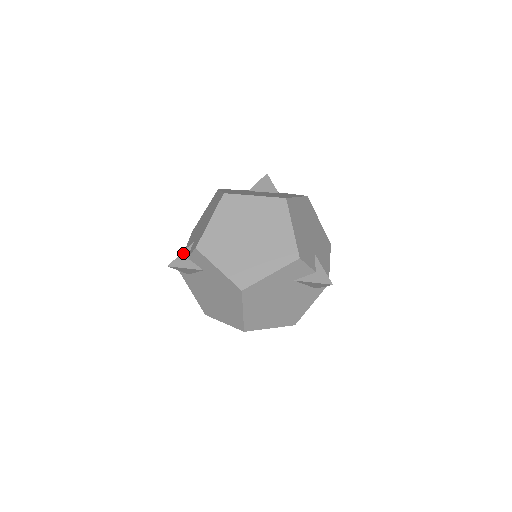
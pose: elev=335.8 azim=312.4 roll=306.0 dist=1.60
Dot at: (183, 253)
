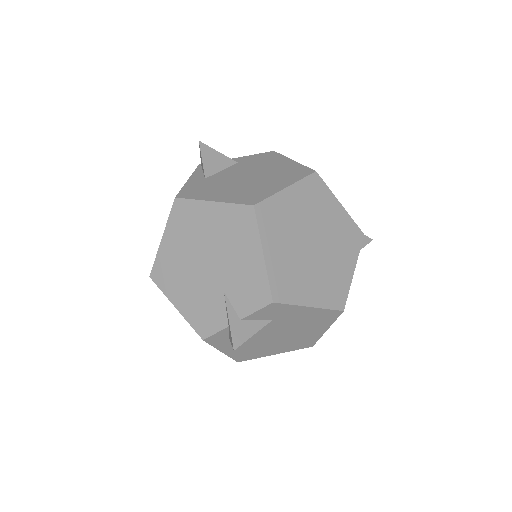
Dot at: (230, 318)
